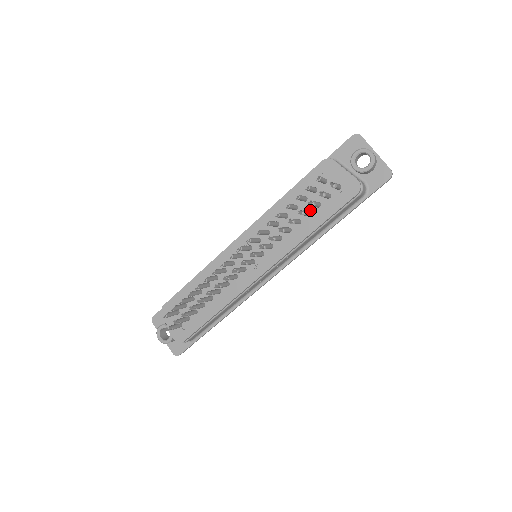
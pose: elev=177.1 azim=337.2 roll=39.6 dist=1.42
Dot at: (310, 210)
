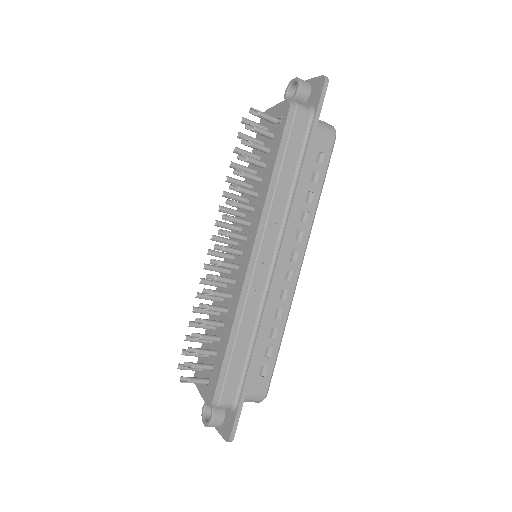
Dot at: (264, 162)
